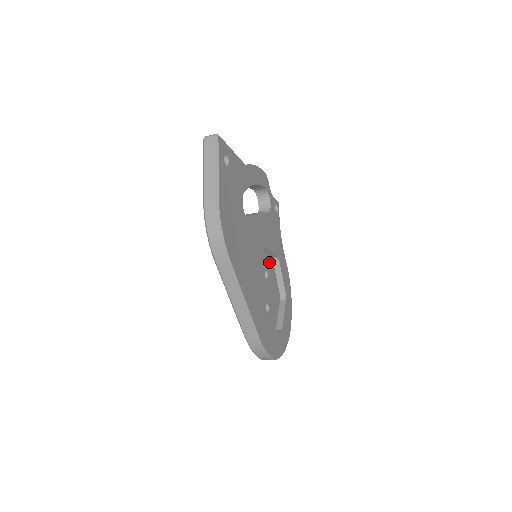
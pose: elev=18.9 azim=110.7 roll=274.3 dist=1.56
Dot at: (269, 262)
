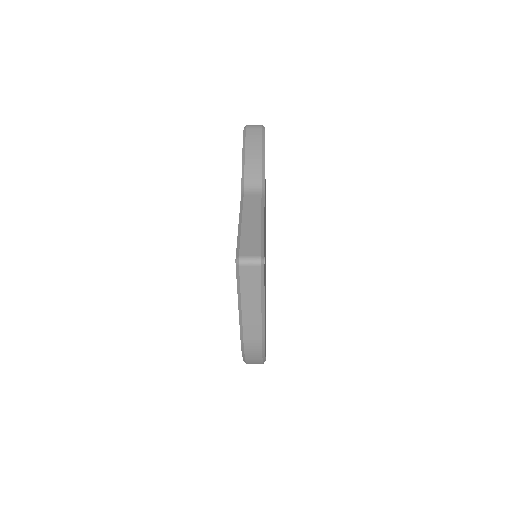
Dot at: occluded
